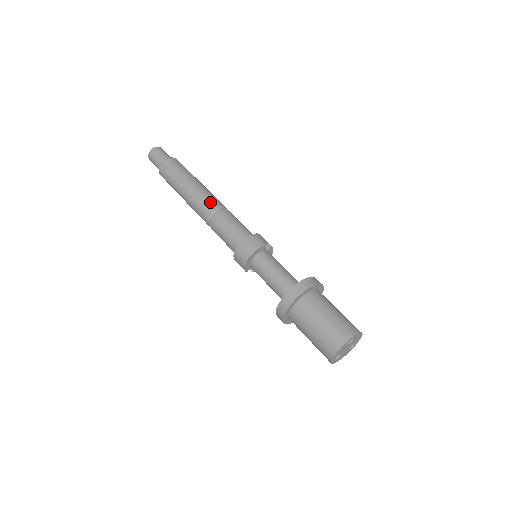
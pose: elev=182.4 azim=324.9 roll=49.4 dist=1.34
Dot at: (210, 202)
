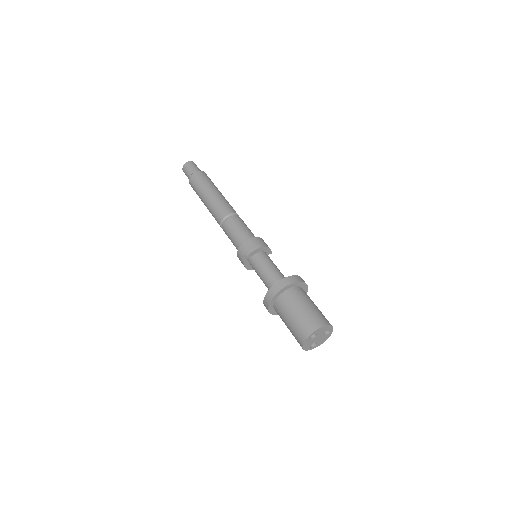
Dot at: occluded
